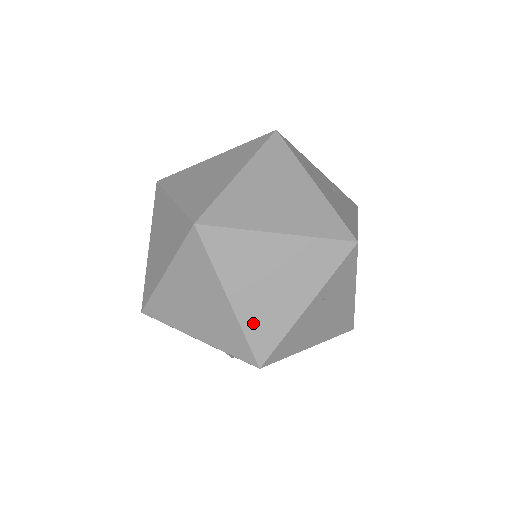
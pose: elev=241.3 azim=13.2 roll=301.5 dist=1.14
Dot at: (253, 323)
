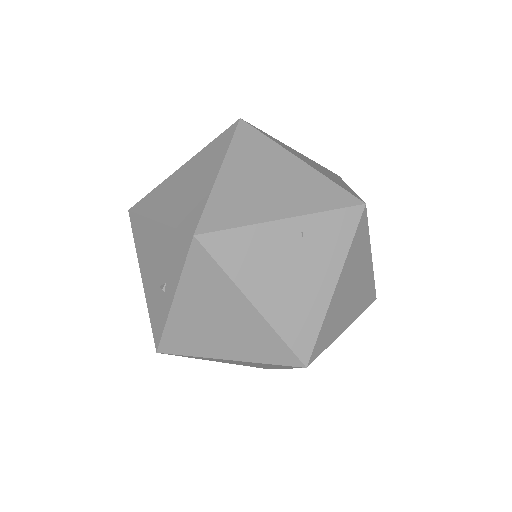
Dot at: (223, 198)
